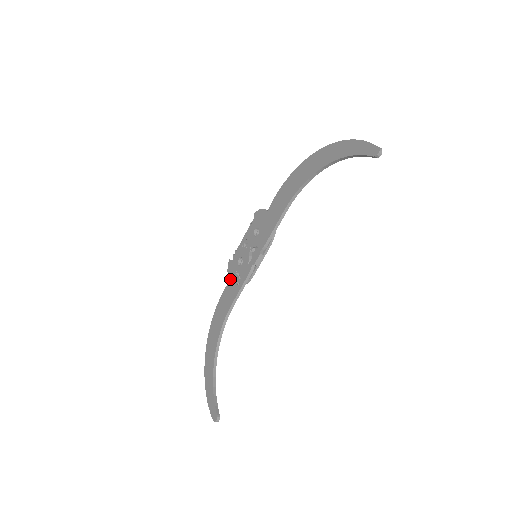
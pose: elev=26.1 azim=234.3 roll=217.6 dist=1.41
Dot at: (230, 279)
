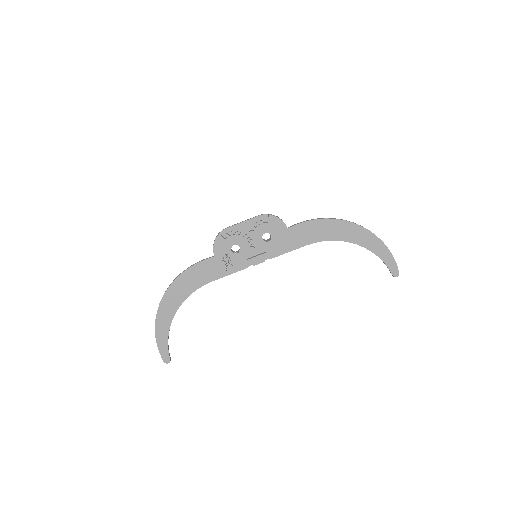
Dot at: (216, 256)
